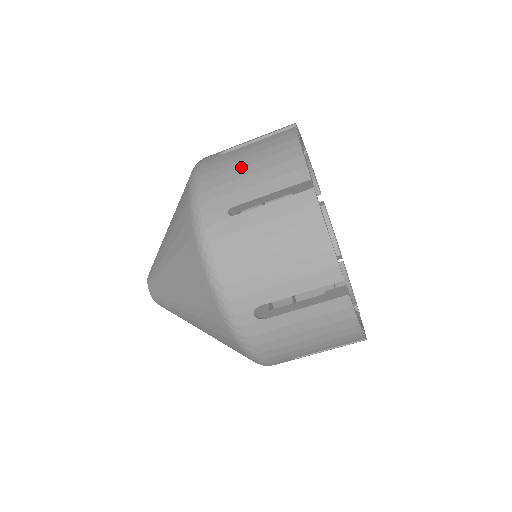
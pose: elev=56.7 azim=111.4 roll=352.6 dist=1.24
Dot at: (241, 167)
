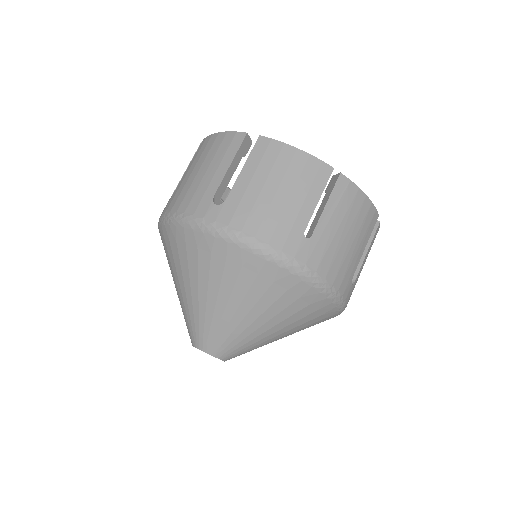
Dot at: occluded
